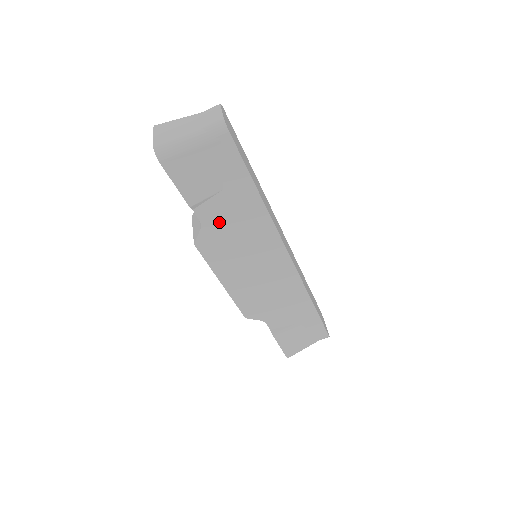
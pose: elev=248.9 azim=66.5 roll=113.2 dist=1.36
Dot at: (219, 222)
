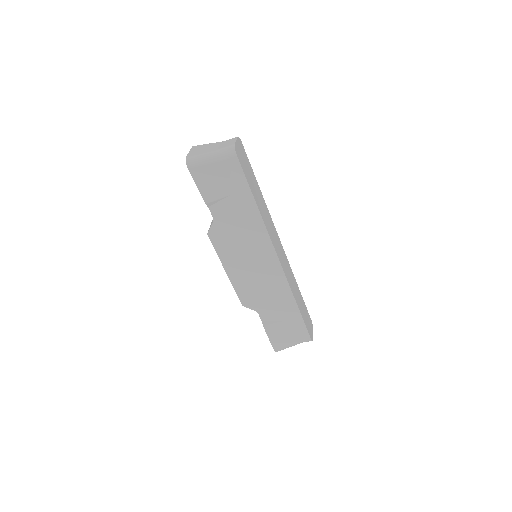
Dot at: (226, 220)
